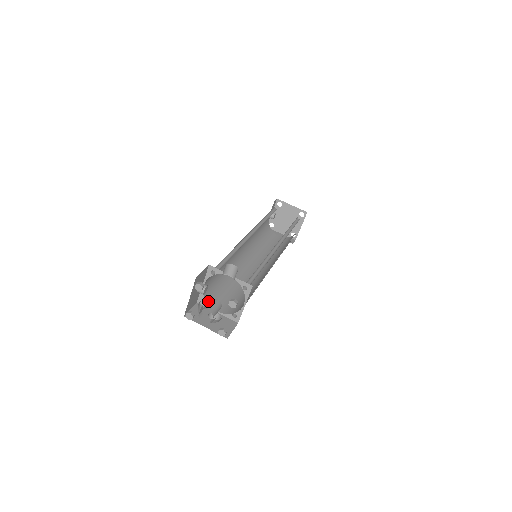
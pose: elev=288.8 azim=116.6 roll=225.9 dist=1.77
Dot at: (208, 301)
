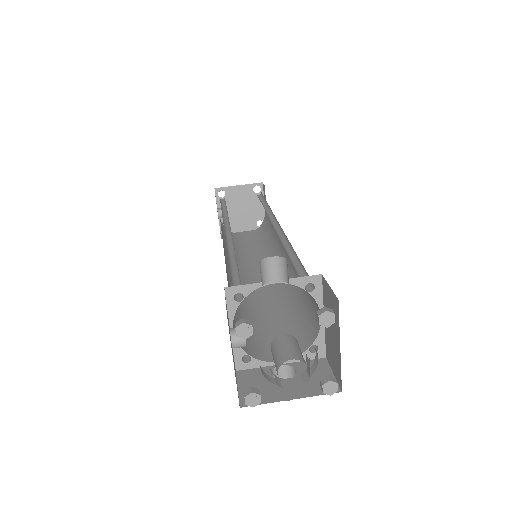
Dot at: (253, 355)
